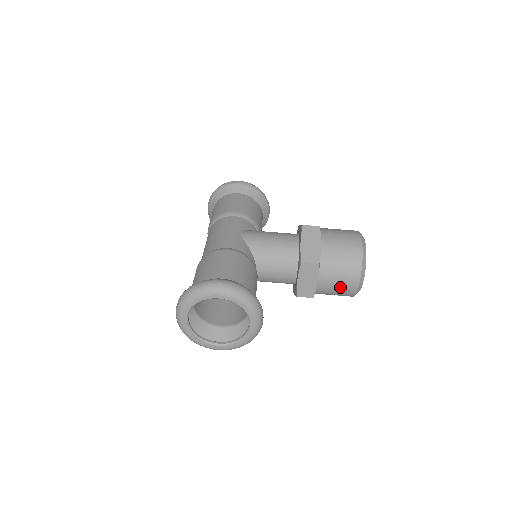
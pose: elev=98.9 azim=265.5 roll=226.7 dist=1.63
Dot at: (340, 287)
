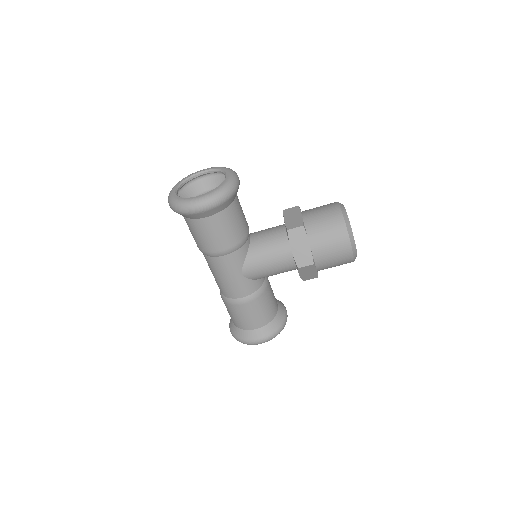
Dot at: occluded
